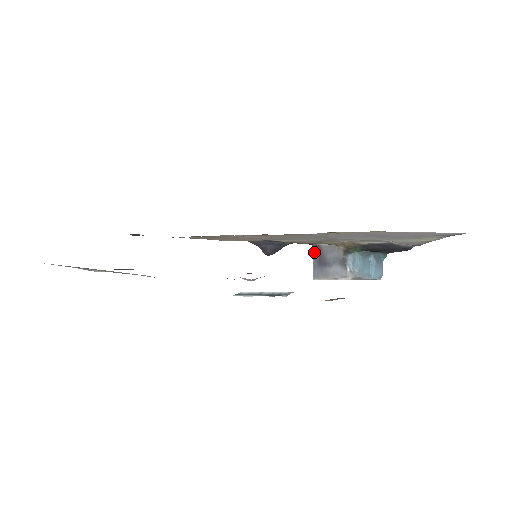
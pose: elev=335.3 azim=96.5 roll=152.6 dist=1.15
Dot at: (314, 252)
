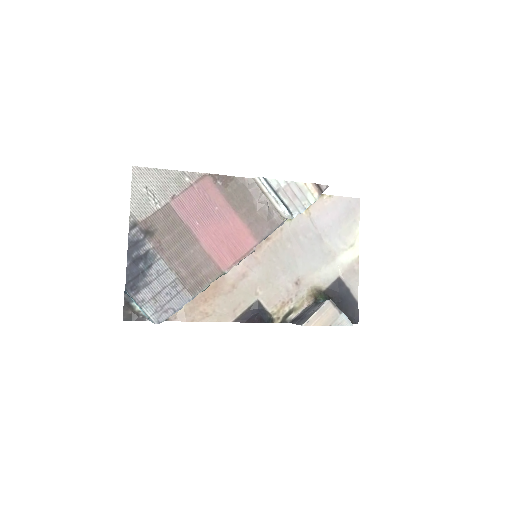
Dot at: (292, 323)
